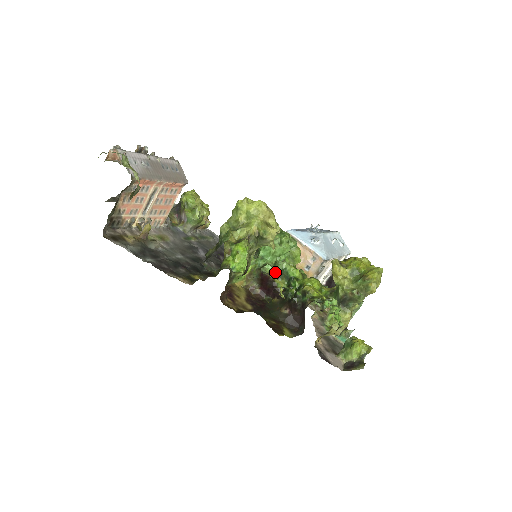
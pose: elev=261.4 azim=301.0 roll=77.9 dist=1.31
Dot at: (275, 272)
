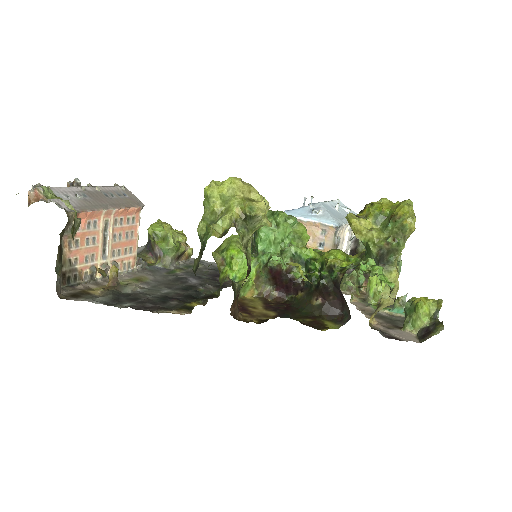
Dot at: (285, 262)
